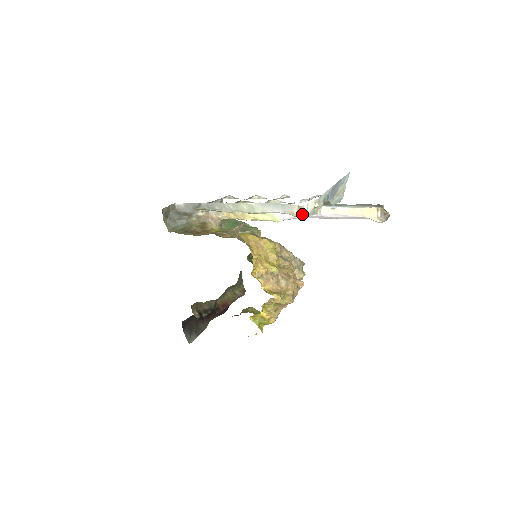
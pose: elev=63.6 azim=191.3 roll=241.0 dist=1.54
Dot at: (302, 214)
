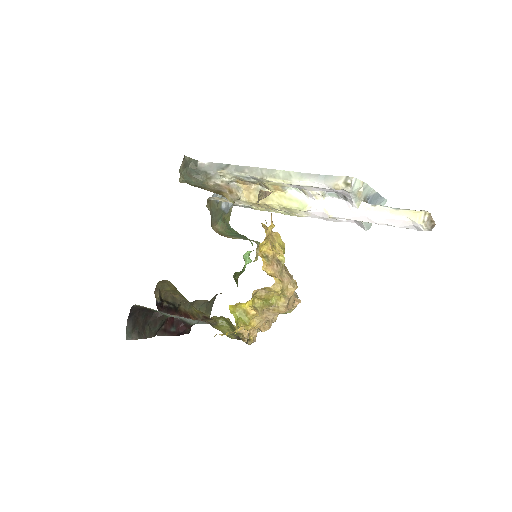
Dot at: (348, 185)
